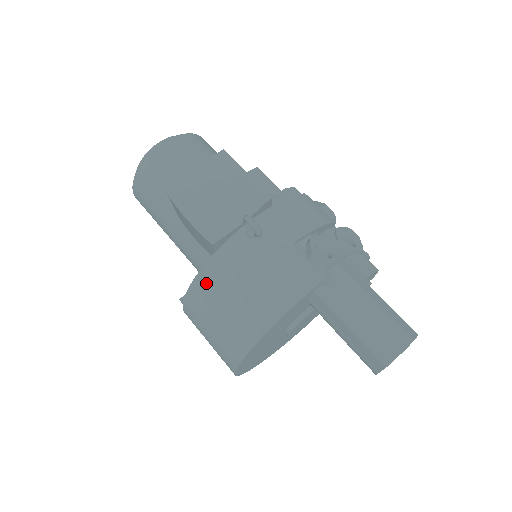
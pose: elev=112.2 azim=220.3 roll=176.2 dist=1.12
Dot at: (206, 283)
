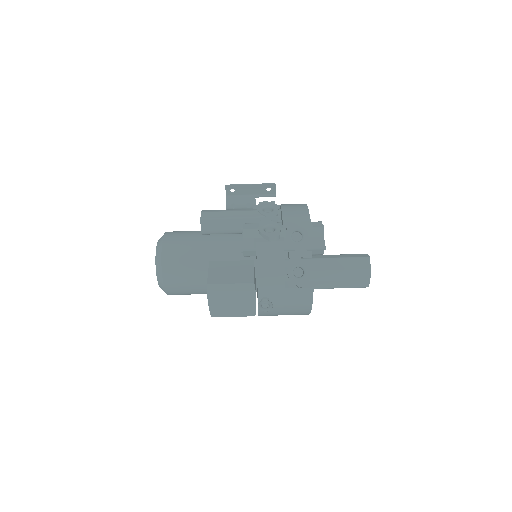
Dot at: occluded
